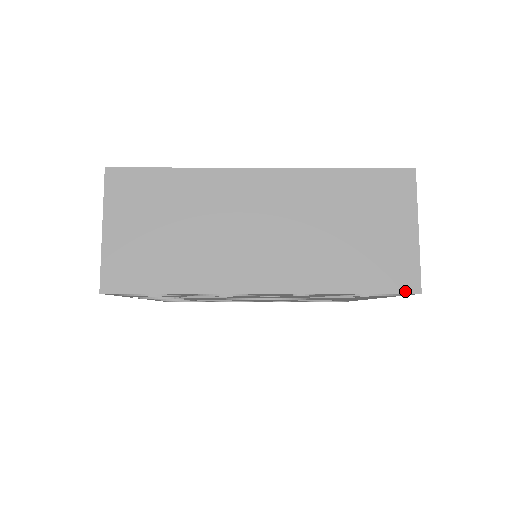
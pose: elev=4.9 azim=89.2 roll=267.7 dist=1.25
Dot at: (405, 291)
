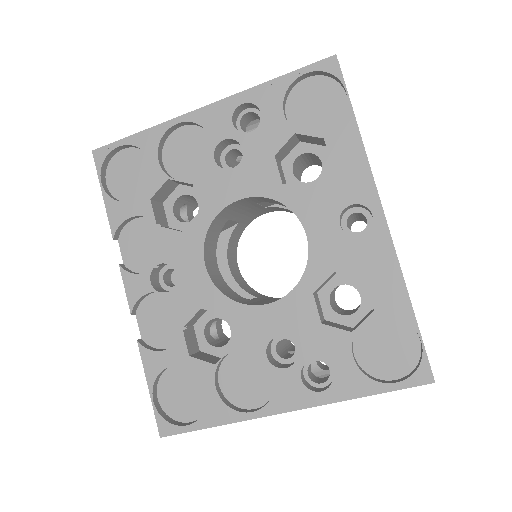
Dot at: (322, 61)
